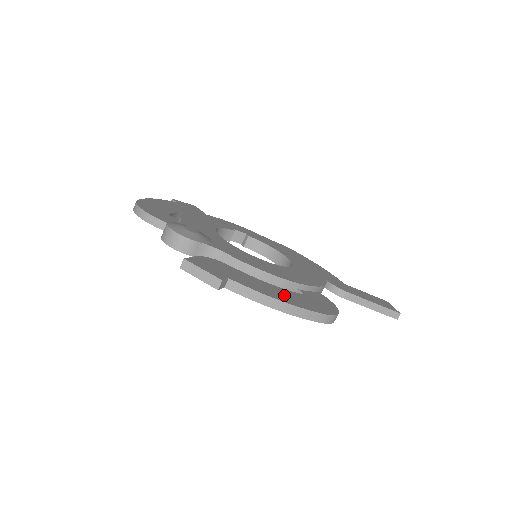
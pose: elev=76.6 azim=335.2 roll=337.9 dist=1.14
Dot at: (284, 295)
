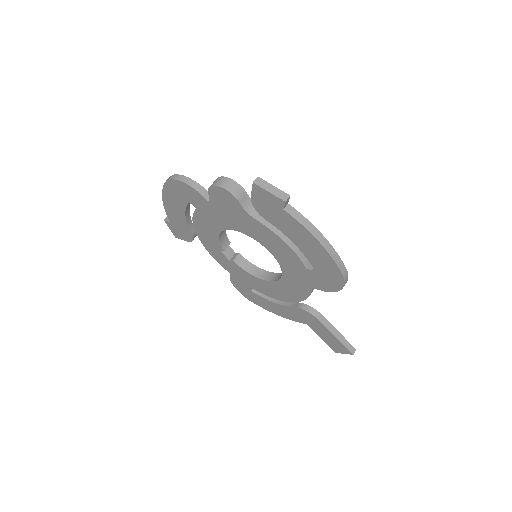
Dot at: occluded
